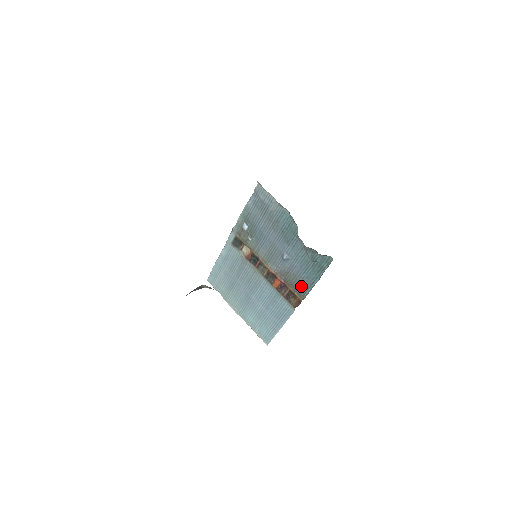
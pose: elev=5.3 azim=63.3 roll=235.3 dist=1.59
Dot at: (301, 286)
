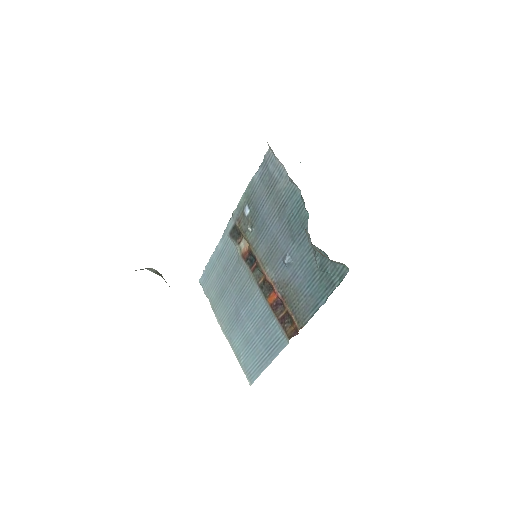
Dot at: (301, 307)
